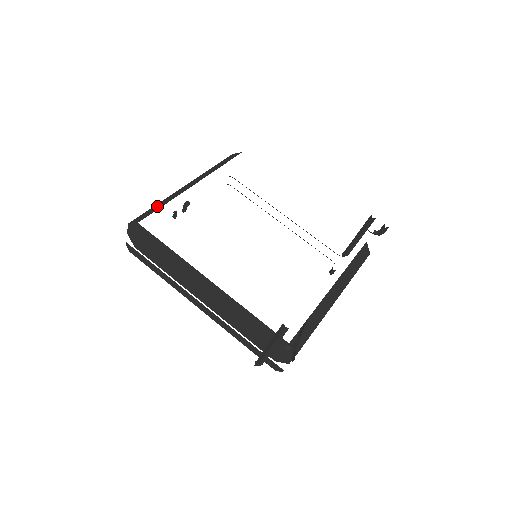
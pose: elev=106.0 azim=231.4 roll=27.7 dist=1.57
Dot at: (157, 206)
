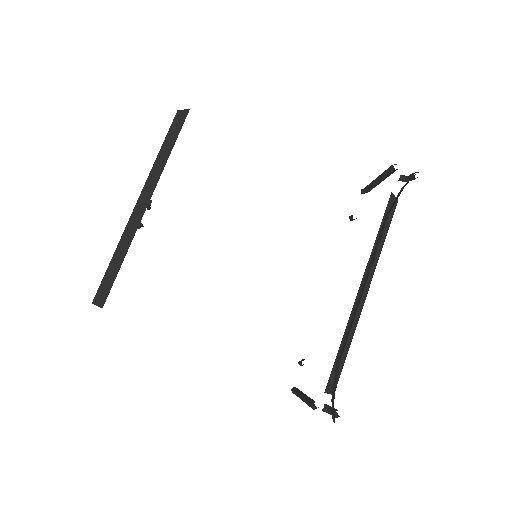
Dot at: (114, 263)
